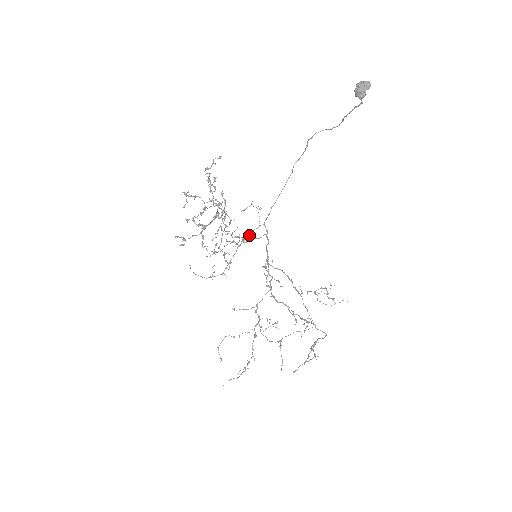
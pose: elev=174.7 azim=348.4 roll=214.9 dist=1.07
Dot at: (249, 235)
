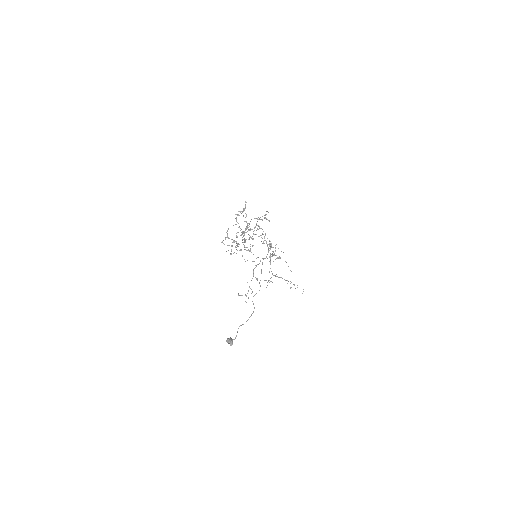
Dot at: occluded
